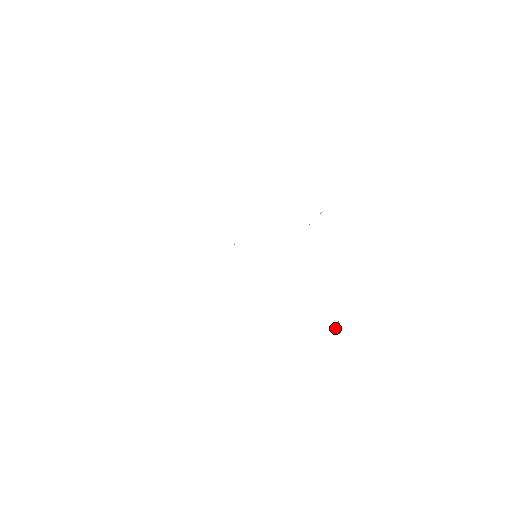
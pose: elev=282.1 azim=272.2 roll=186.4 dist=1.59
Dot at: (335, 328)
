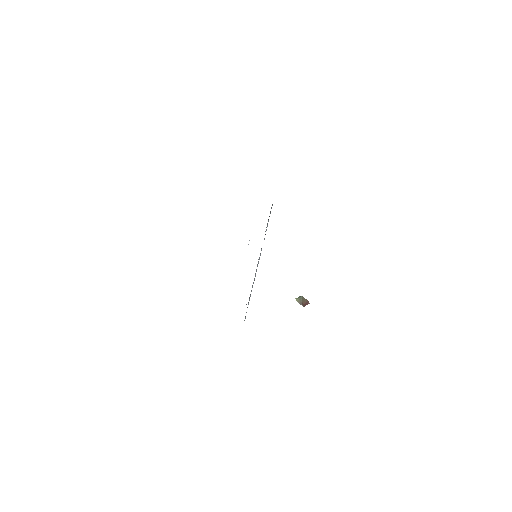
Dot at: (300, 302)
